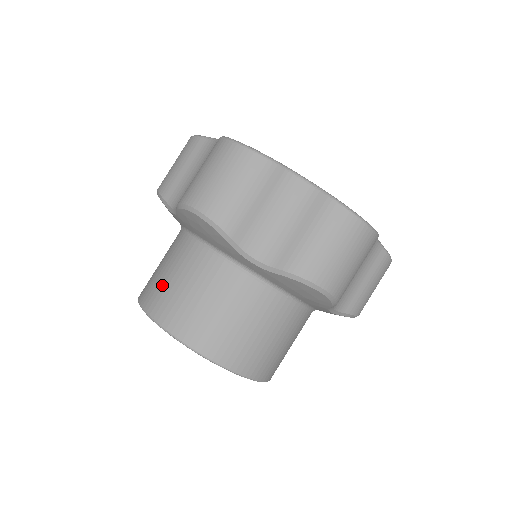
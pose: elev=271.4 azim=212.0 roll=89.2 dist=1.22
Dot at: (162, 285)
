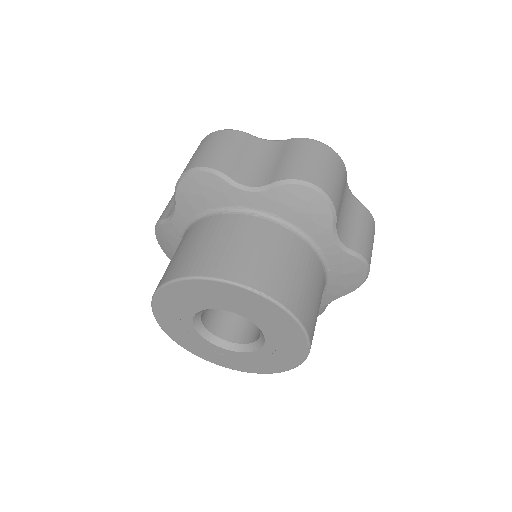
Dot at: (250, 258)
